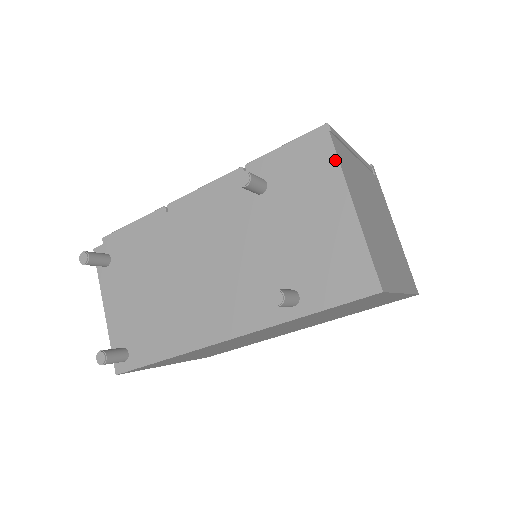
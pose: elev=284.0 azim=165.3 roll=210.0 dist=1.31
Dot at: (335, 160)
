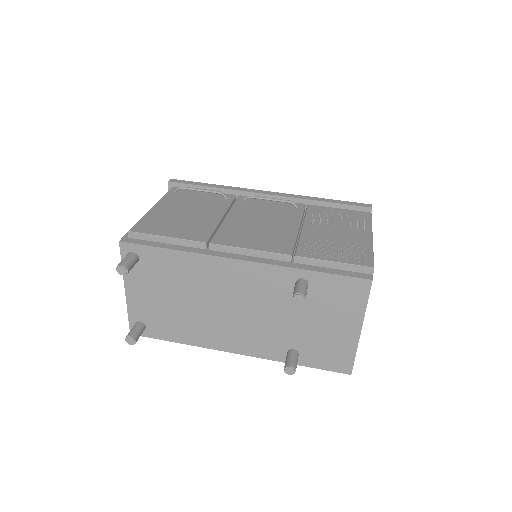
Dot at: (366, 300)
